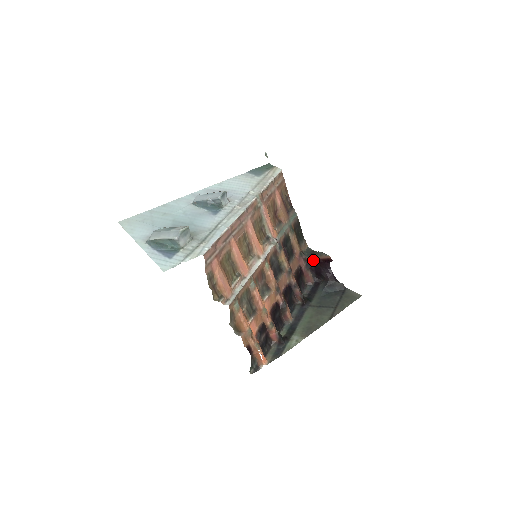
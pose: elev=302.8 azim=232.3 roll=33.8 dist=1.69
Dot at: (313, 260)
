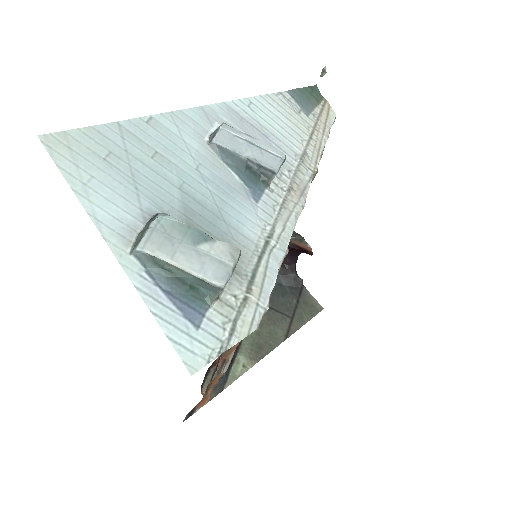
Dot at: occluded
